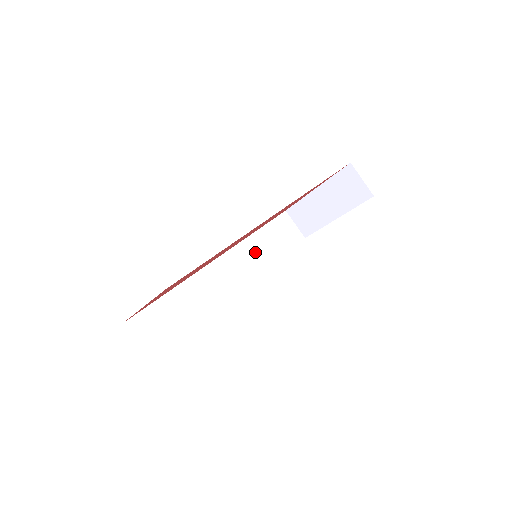
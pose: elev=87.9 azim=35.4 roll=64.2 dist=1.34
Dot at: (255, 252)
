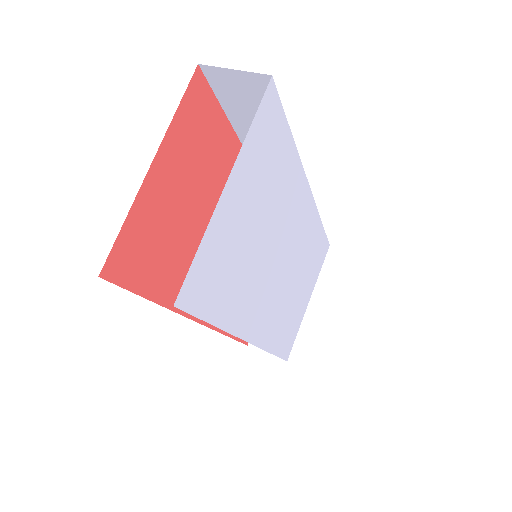
Dot at: occluded
